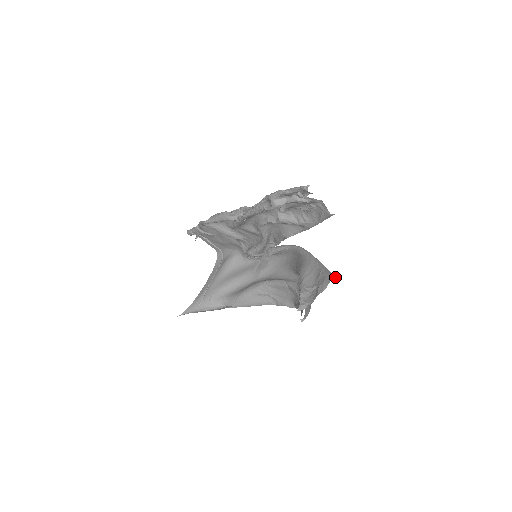
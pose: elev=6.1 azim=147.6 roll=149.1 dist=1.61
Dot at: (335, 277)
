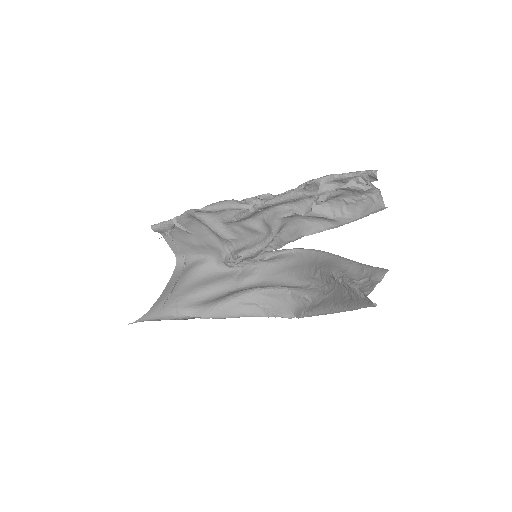
Dot at: occluded
